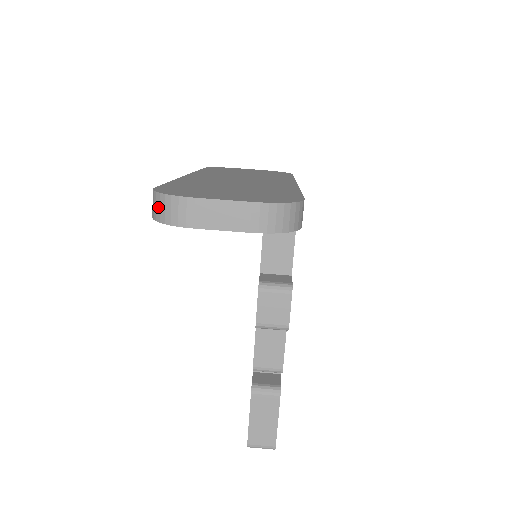
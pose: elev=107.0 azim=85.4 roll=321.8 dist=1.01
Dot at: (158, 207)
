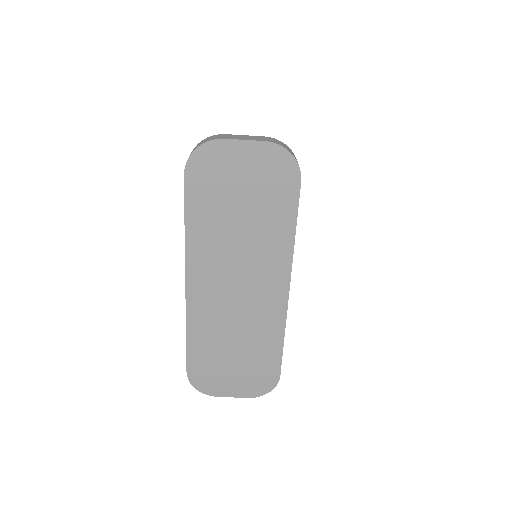
Dot at: occluded
